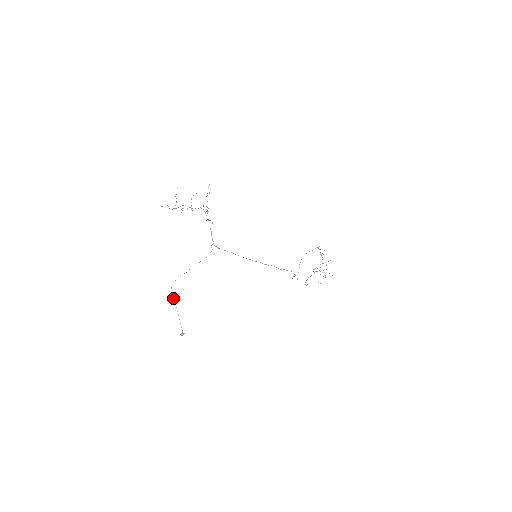
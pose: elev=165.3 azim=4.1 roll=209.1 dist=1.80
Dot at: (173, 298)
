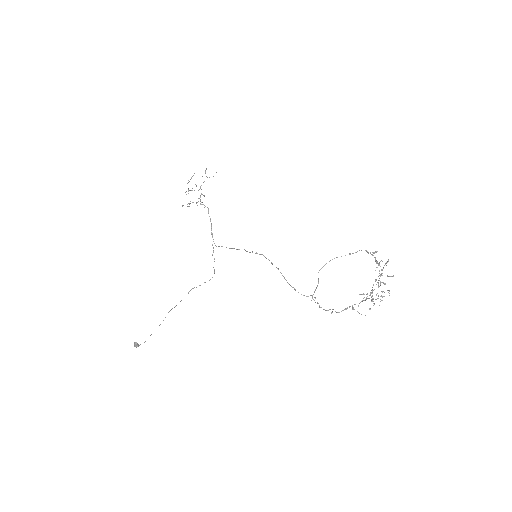
Dot at: occluded
